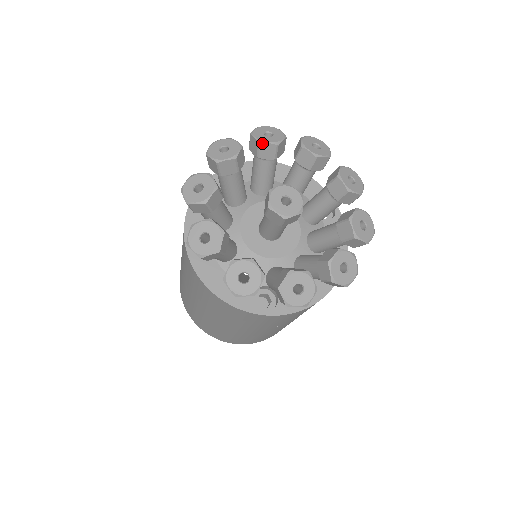
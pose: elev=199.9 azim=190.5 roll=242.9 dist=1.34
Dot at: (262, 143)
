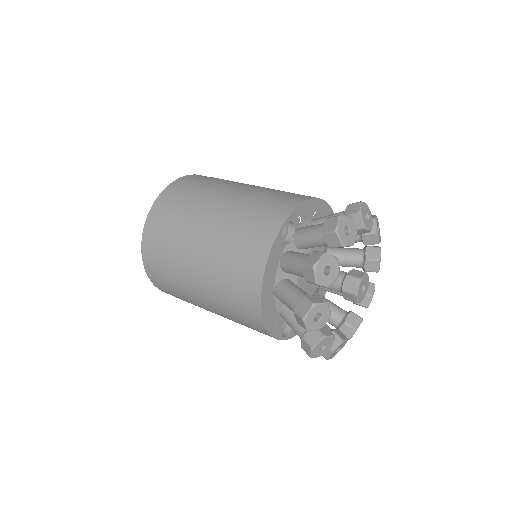
Dot at: (365, 229)
